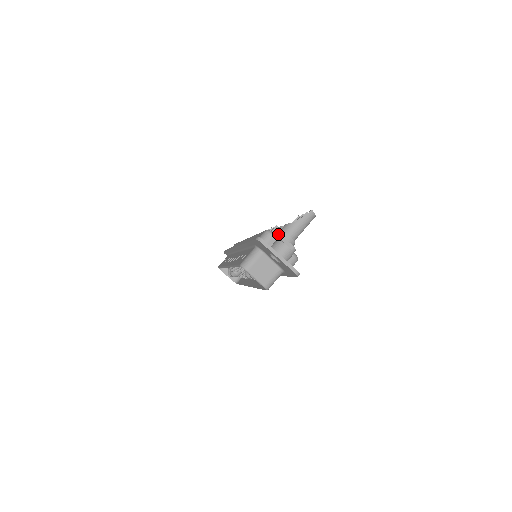
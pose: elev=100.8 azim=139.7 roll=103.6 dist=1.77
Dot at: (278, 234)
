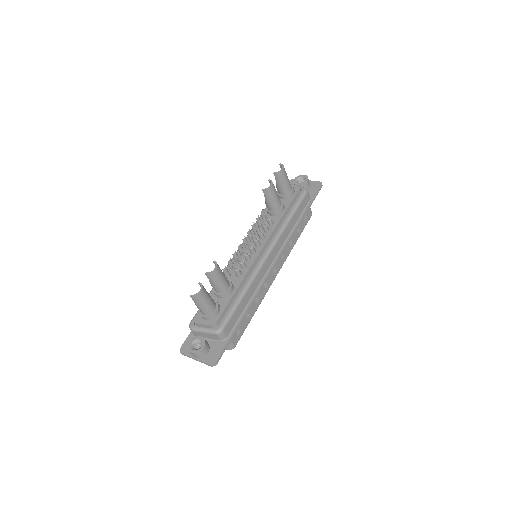
Dot at: (195, 323)
